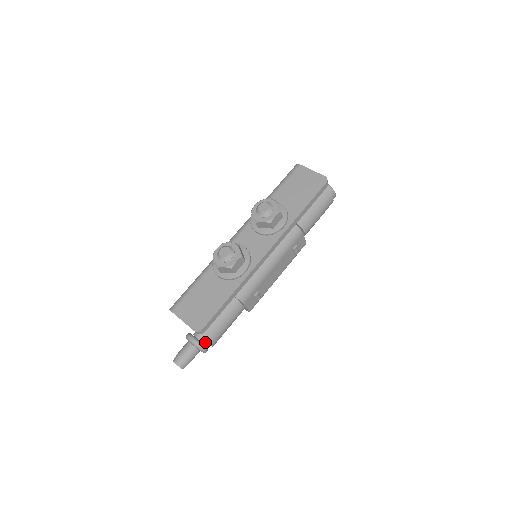
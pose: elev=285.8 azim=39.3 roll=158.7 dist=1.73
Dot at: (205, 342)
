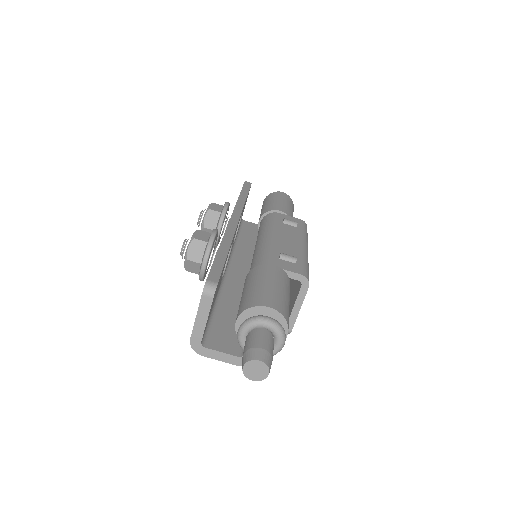
Dot at: occluded
